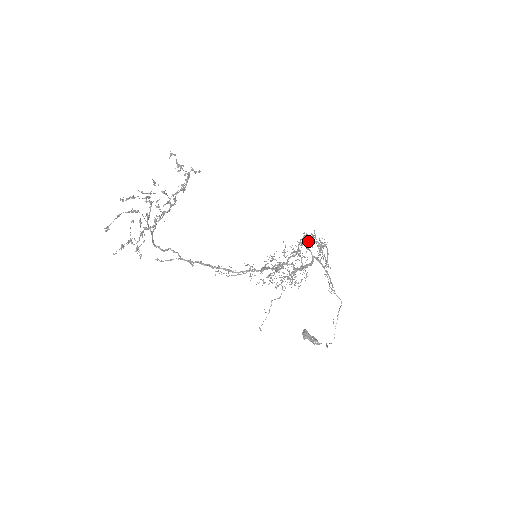
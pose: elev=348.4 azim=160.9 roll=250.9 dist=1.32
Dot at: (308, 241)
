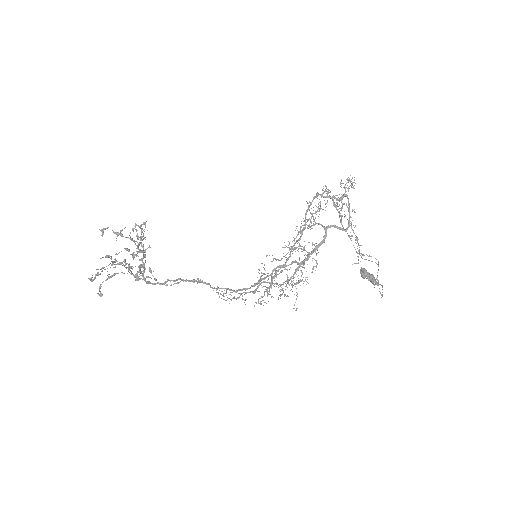
Dot at: occluded
